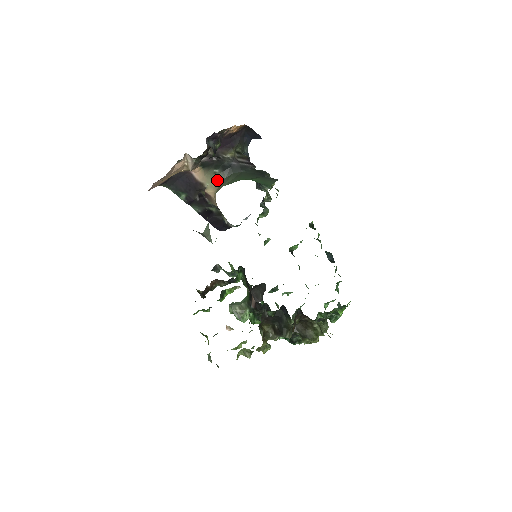
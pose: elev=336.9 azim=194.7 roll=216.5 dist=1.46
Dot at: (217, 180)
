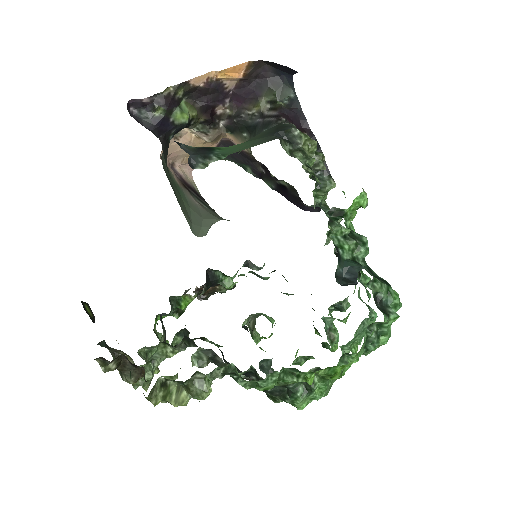
Dot at: occluded
